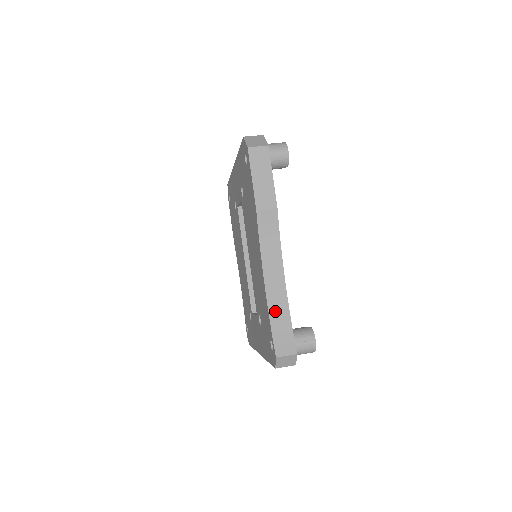
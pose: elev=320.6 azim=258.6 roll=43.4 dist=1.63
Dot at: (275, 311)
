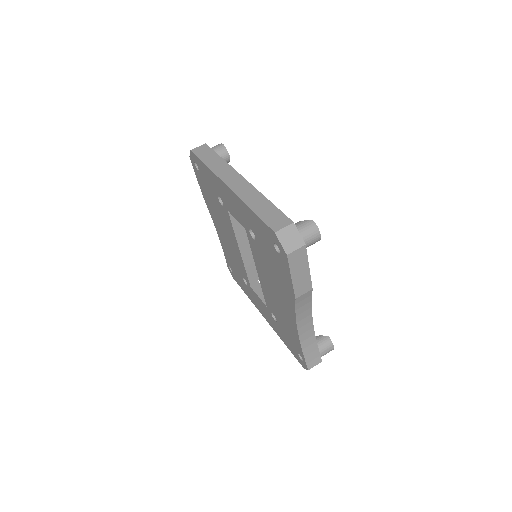
Dot at: (306, 344)
